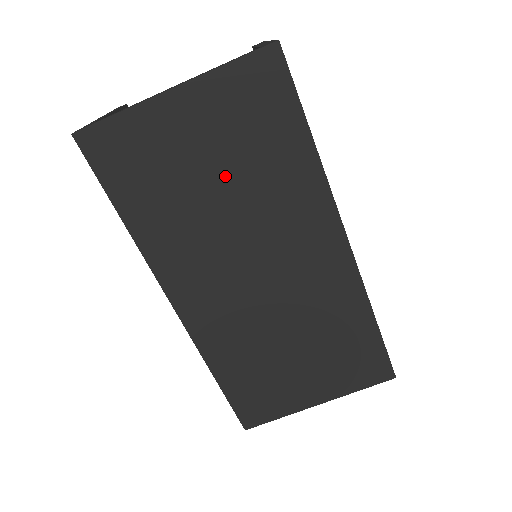
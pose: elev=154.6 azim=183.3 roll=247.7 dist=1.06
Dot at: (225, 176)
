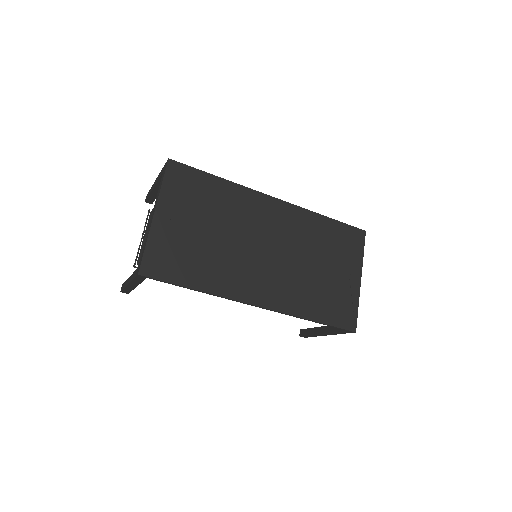
Dot at: (208, 225)
